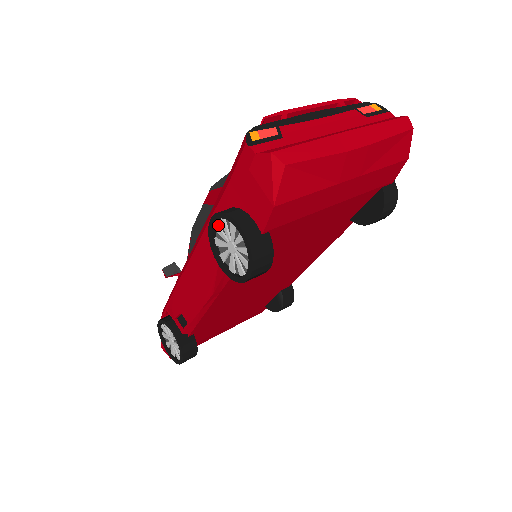
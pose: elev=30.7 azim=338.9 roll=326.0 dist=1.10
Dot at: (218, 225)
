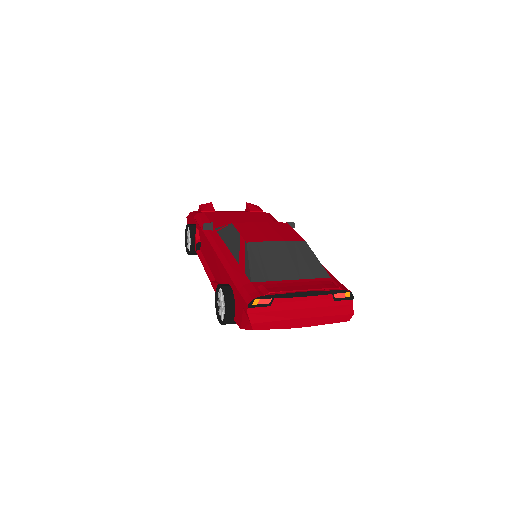
Dot at: occluded
